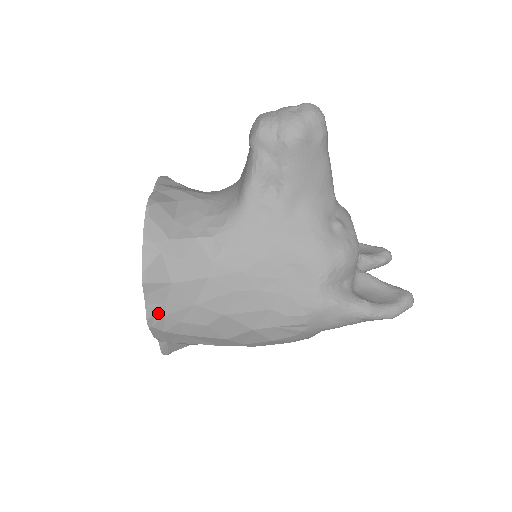
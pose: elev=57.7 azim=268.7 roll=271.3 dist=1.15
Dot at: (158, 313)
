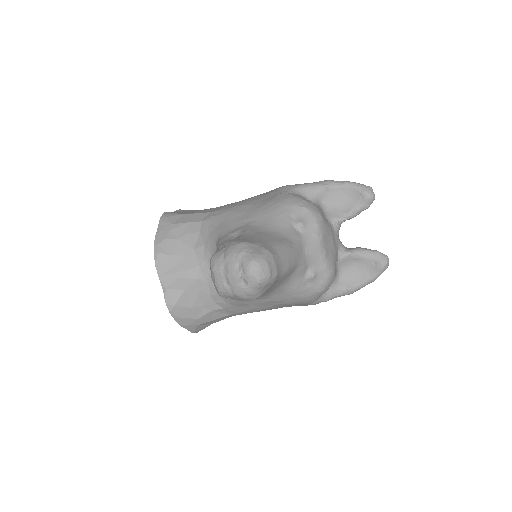
Dot at: occluded
